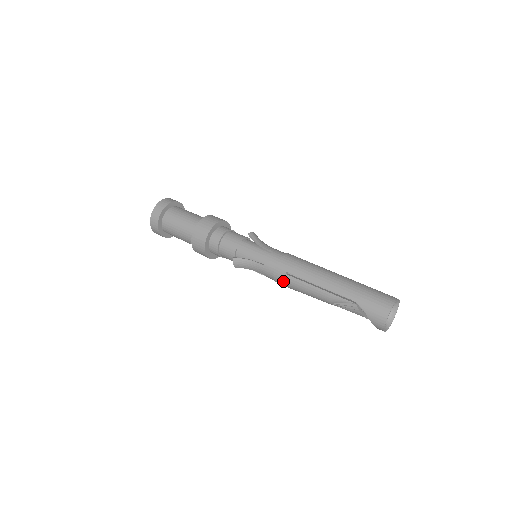
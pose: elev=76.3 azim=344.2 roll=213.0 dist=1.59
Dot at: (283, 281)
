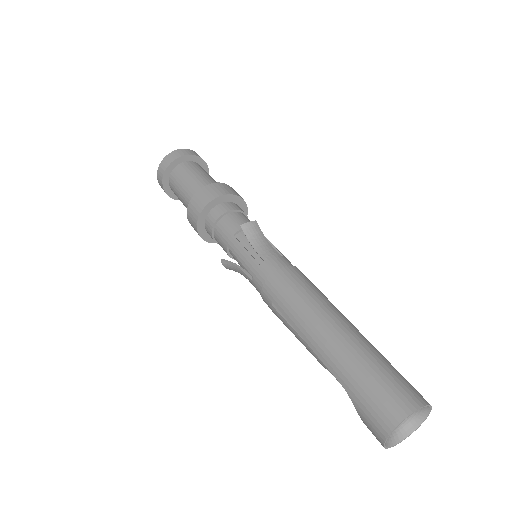
Dot at: (272, 311)
